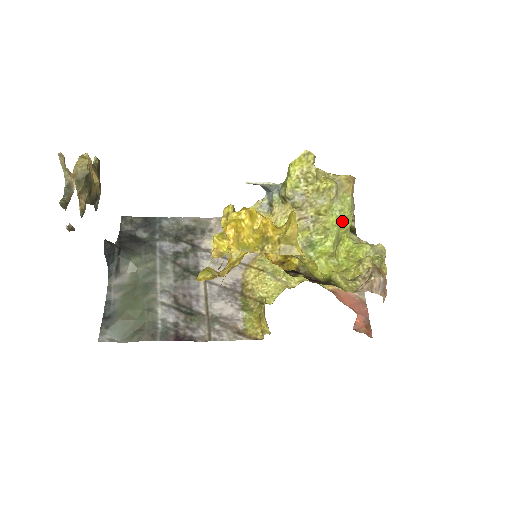
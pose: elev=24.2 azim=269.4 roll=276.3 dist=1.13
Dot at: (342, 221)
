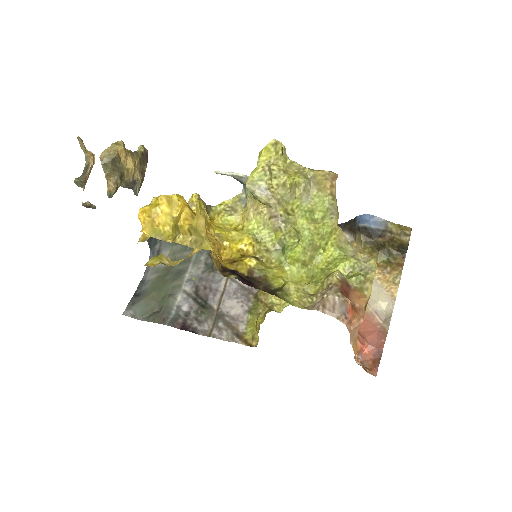
Dot at: (315, 225)
